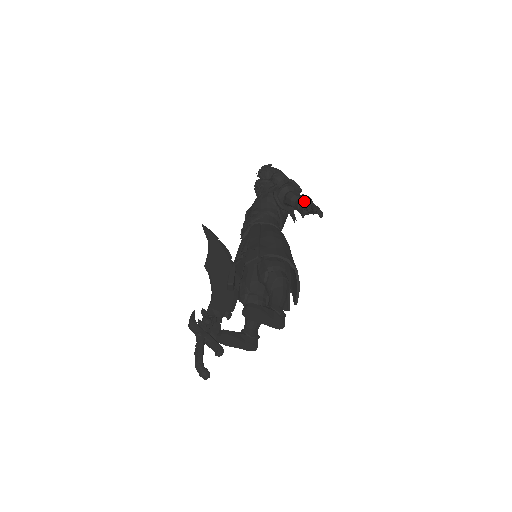
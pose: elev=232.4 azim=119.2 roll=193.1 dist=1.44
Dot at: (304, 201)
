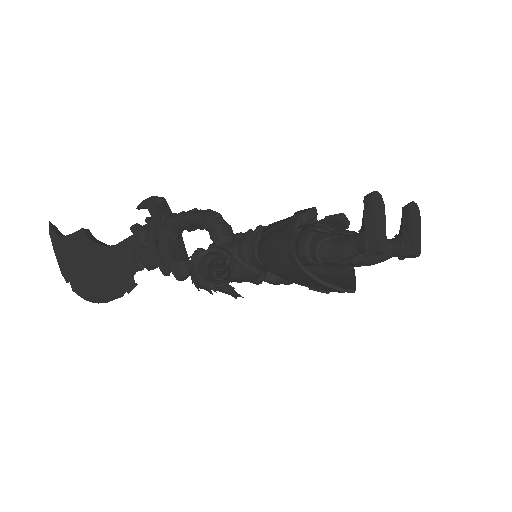
Dot at: occluded
